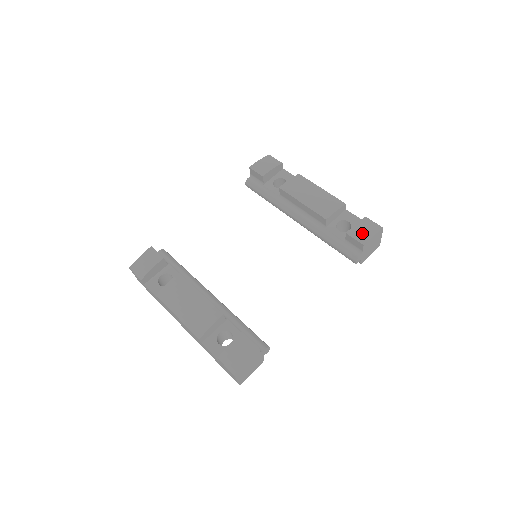
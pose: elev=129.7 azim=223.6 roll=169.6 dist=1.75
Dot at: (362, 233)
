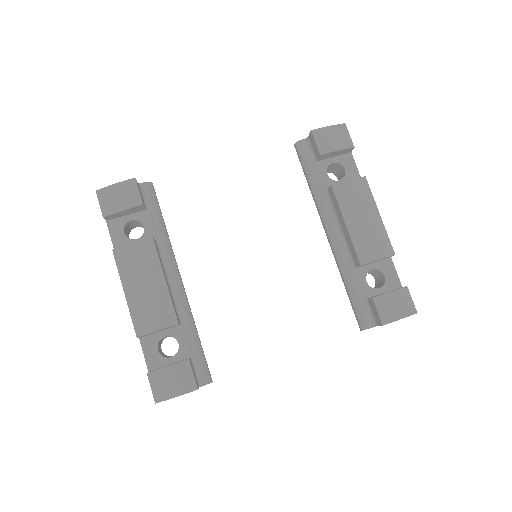
Dot at: (390, 308)
